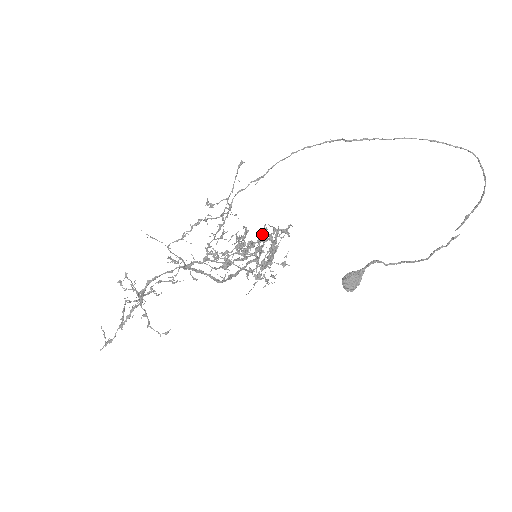
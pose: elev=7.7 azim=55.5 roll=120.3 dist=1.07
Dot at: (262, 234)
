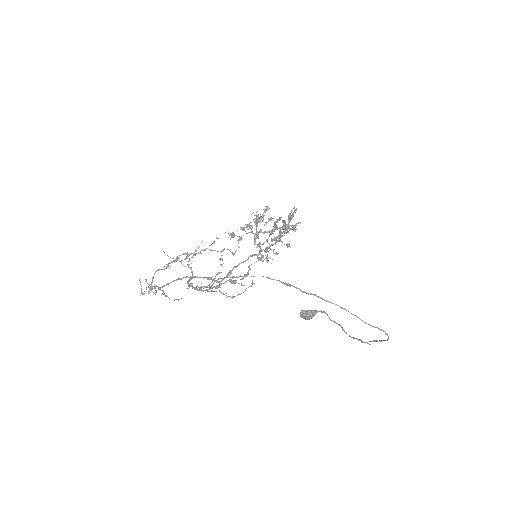
Dot at: (275, 222)
